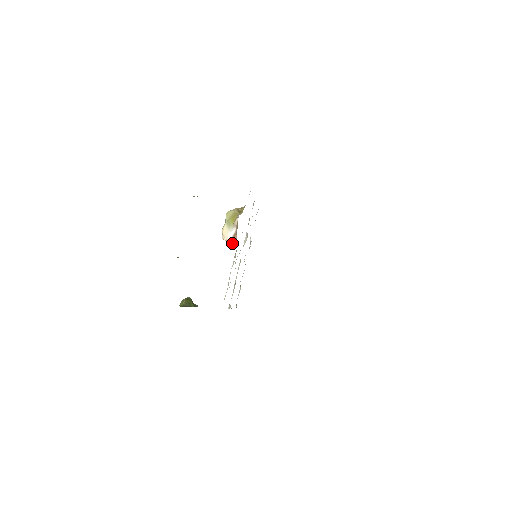
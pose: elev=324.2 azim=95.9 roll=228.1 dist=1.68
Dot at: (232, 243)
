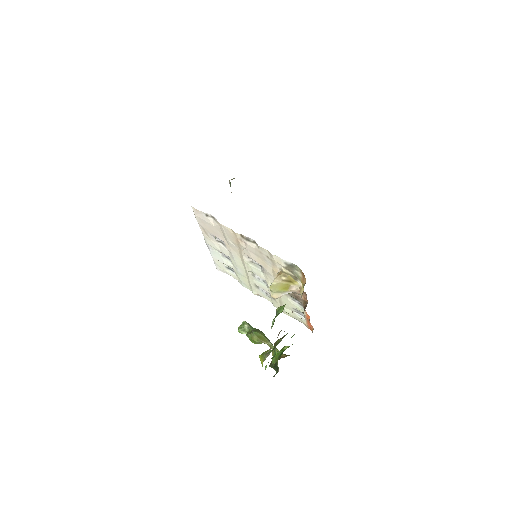
Dot at: occluded
